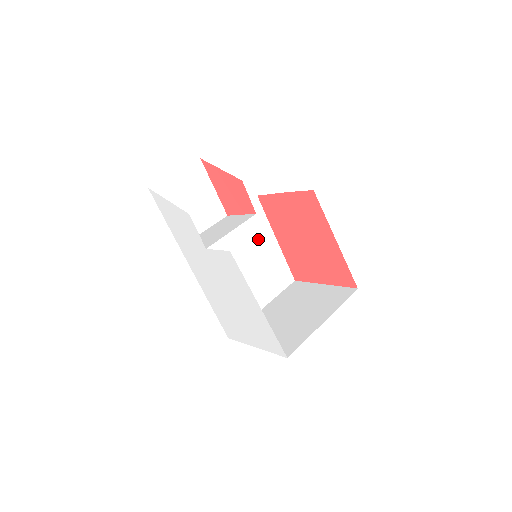
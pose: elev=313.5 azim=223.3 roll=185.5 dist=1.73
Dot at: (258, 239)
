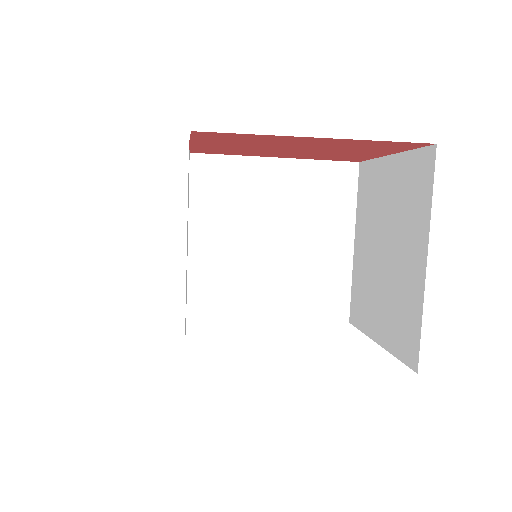
Dot at: (254, 192)
